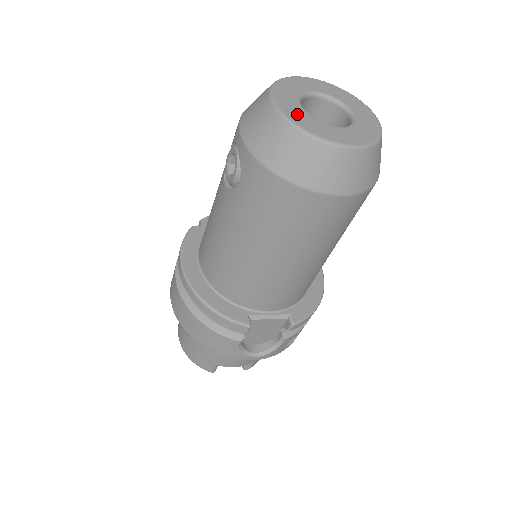
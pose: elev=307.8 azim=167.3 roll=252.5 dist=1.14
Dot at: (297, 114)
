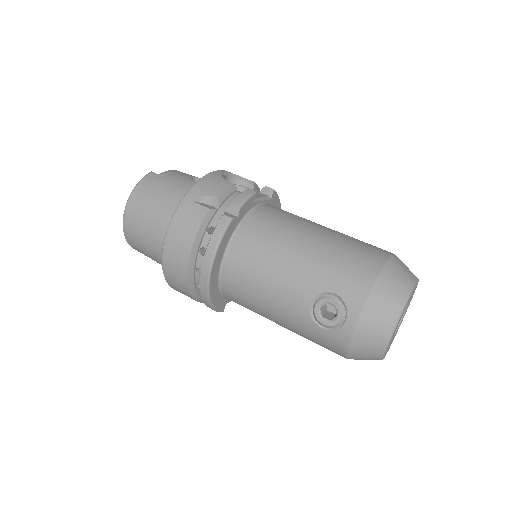
Dot at: occluded
